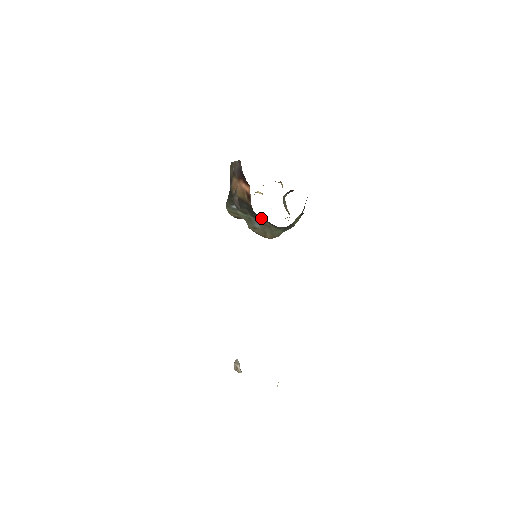
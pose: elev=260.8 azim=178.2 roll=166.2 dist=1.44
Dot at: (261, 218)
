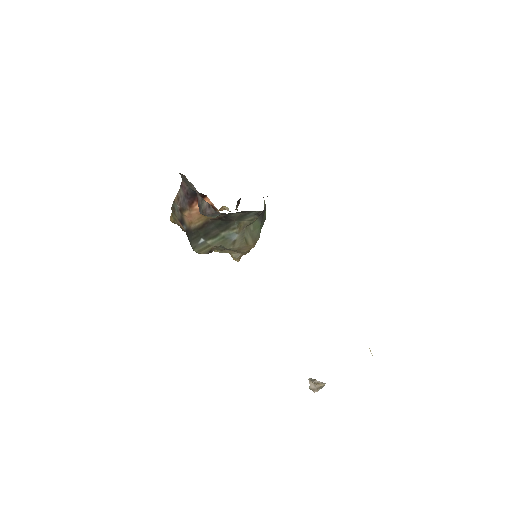
Dot at: (236, 216)
